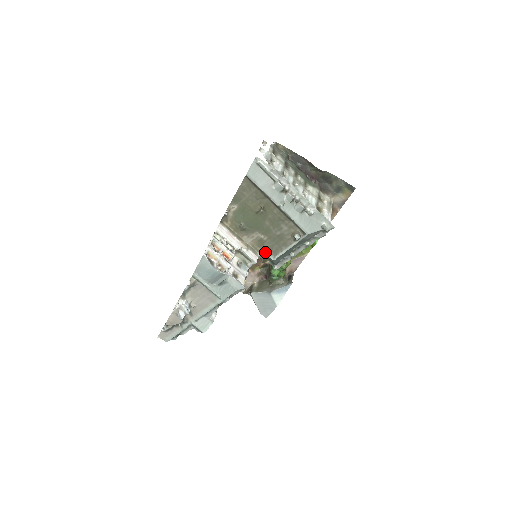
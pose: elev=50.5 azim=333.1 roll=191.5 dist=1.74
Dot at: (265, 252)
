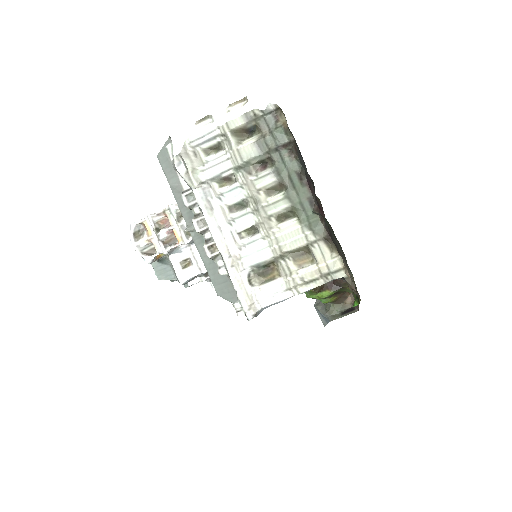
Dot at: occluded
